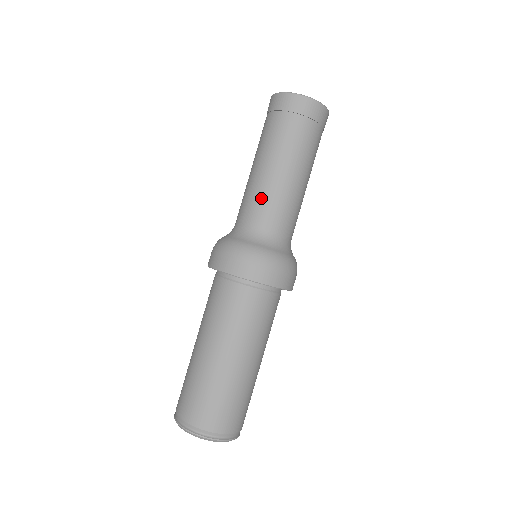
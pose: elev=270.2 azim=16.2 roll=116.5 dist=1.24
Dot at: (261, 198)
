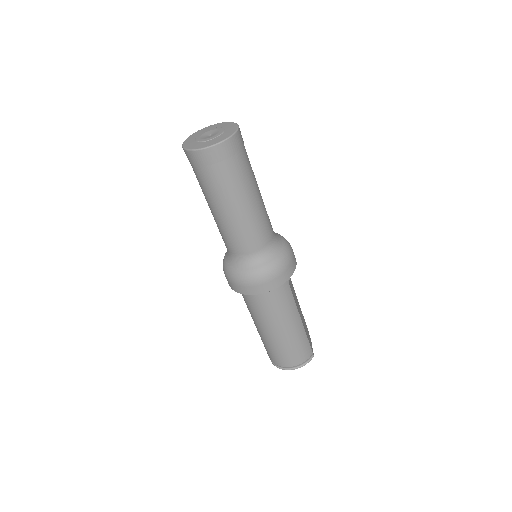
Dot at: (224, 234)
